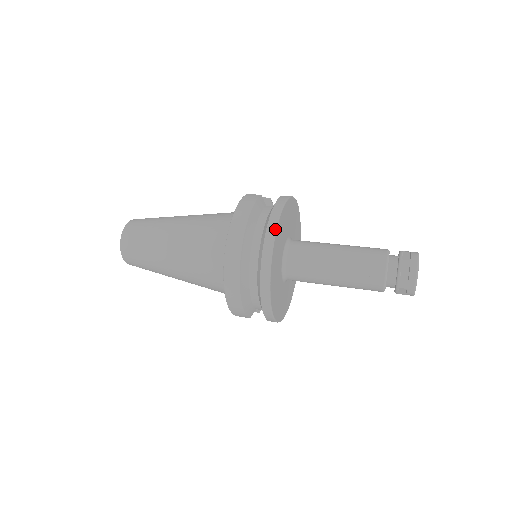
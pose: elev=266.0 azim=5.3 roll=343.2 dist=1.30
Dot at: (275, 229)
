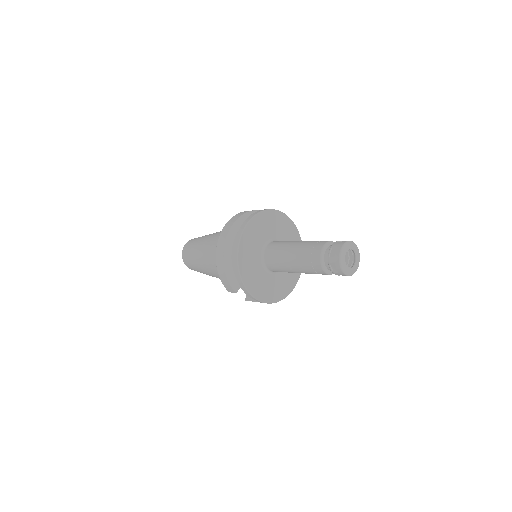
Dot at: (251, 217)
